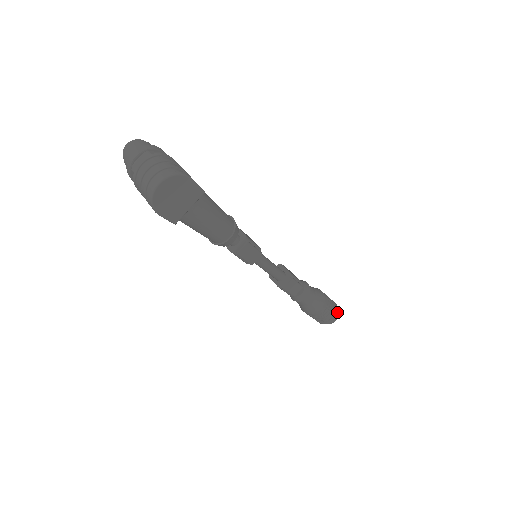
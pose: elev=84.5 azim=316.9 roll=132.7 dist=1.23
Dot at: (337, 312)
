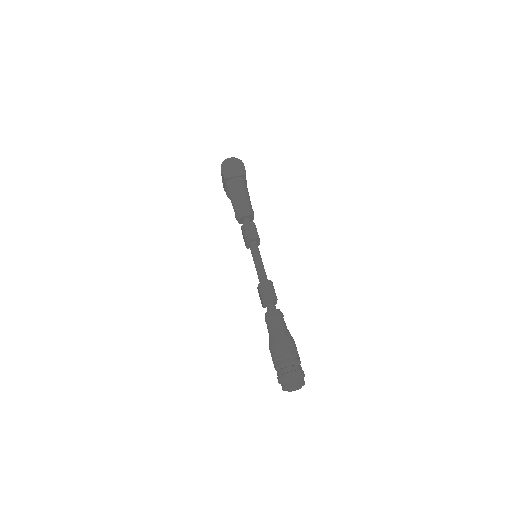
Dot at: (300, 374)
